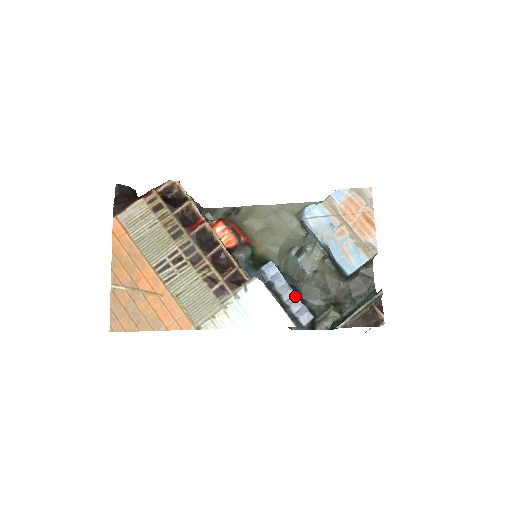
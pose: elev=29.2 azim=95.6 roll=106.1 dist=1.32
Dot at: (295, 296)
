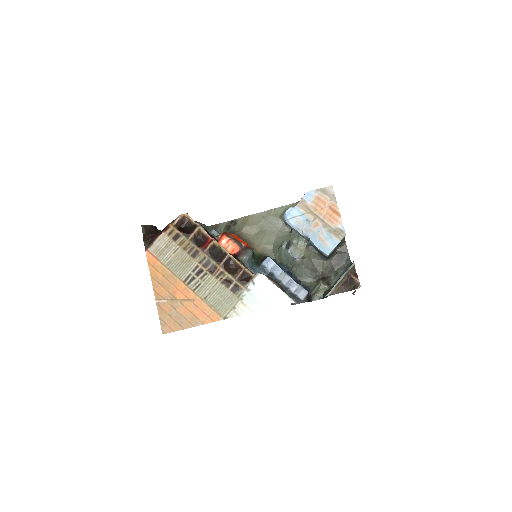
Dot at: (291, 279)
